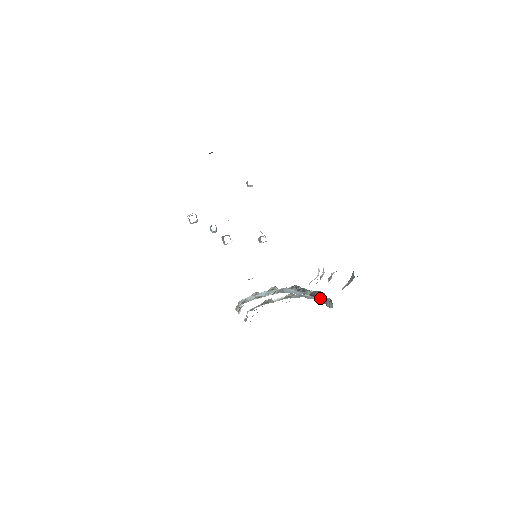
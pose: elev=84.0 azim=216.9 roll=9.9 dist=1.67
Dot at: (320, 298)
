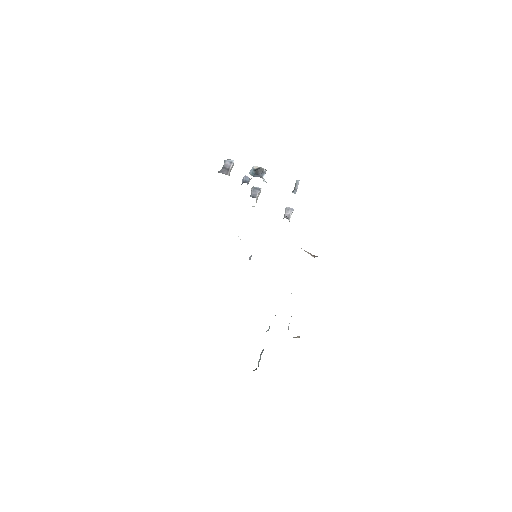
Dot at: occluded
